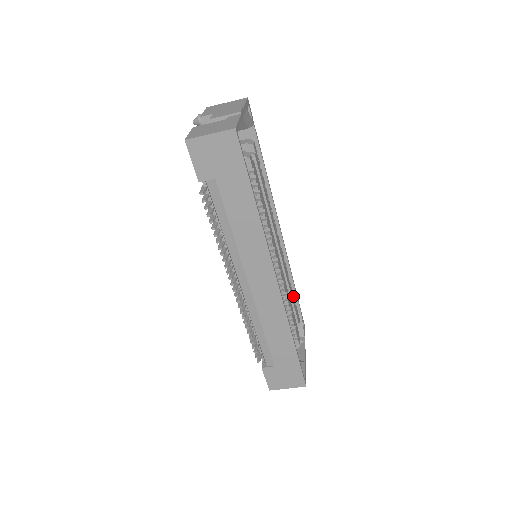
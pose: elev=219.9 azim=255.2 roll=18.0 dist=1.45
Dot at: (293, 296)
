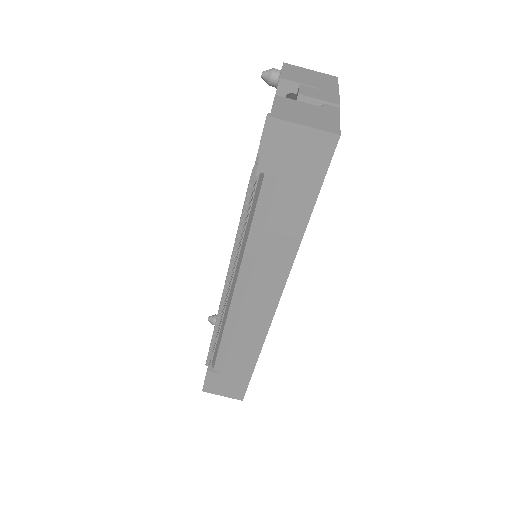
Dot at: occluded
